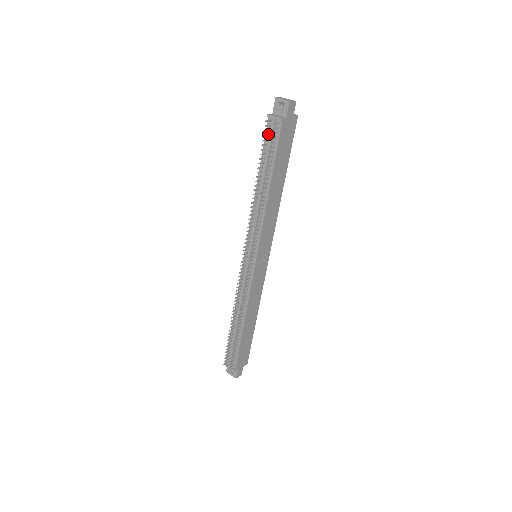
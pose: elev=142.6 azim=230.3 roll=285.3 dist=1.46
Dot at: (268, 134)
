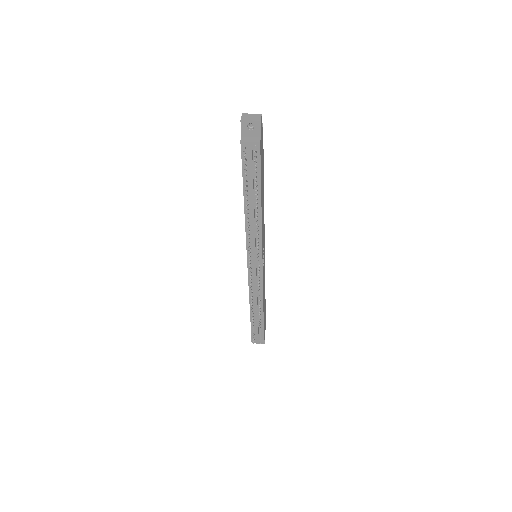
Dot at: occluded
